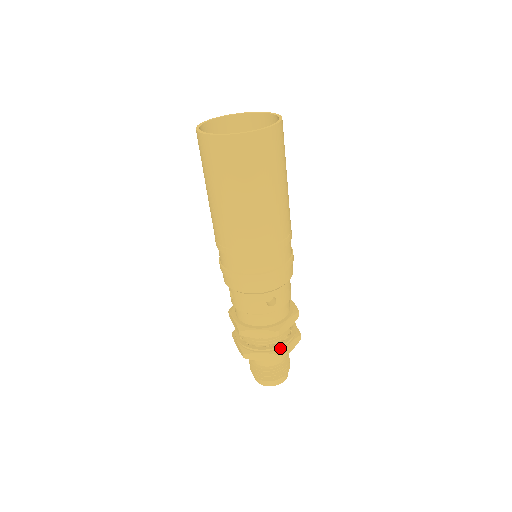
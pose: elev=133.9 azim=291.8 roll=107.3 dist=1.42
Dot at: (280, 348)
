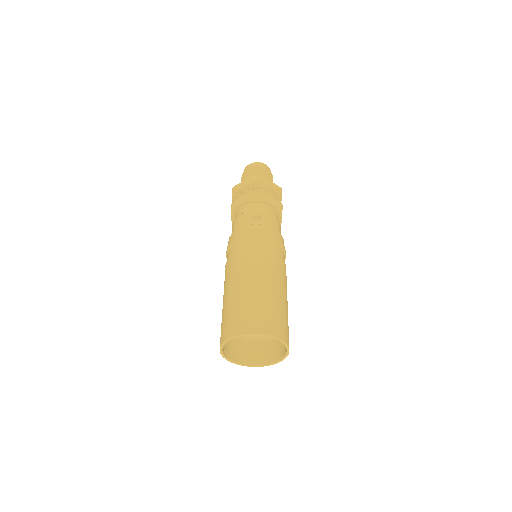
Dot at: occluded
